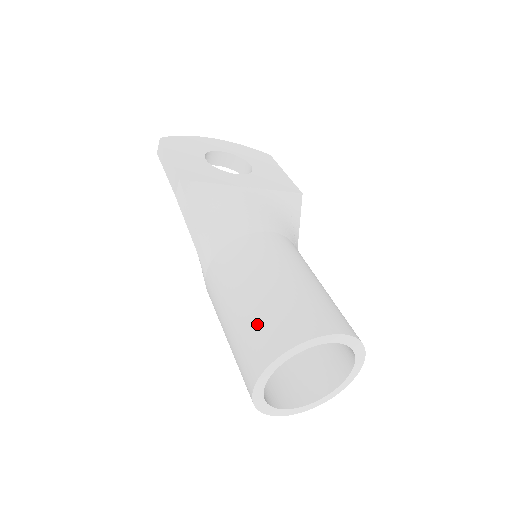
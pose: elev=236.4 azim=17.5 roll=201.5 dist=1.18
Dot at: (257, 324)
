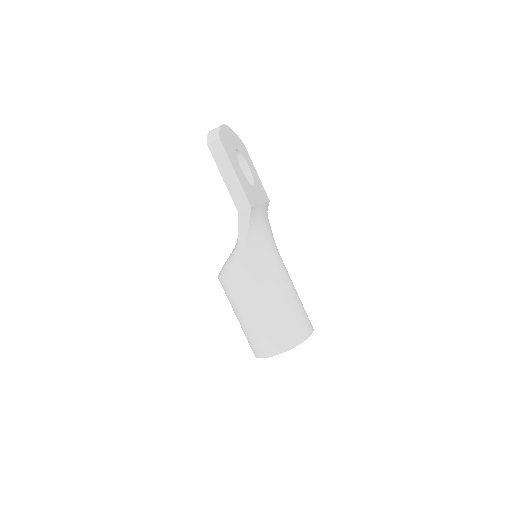
Dot at: (286, 324)
